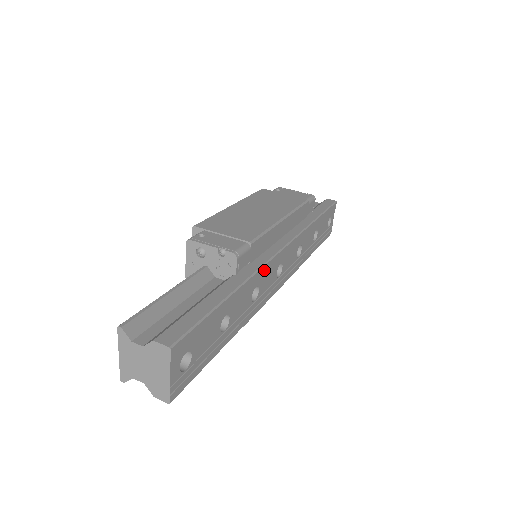
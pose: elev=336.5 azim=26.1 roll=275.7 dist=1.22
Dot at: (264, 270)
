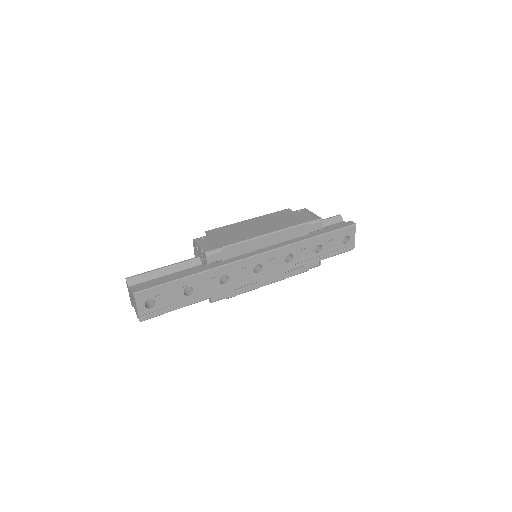
Dot at: (232, 266)
